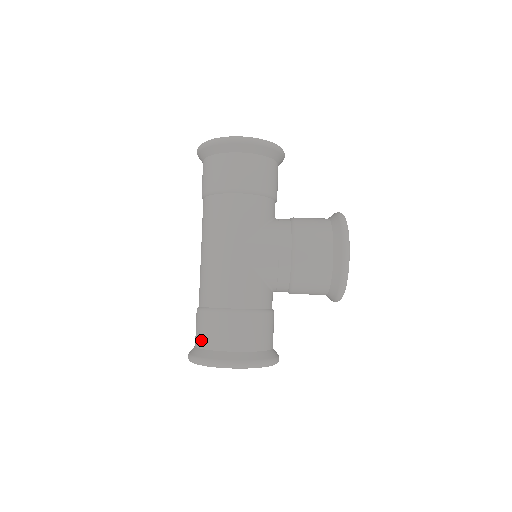
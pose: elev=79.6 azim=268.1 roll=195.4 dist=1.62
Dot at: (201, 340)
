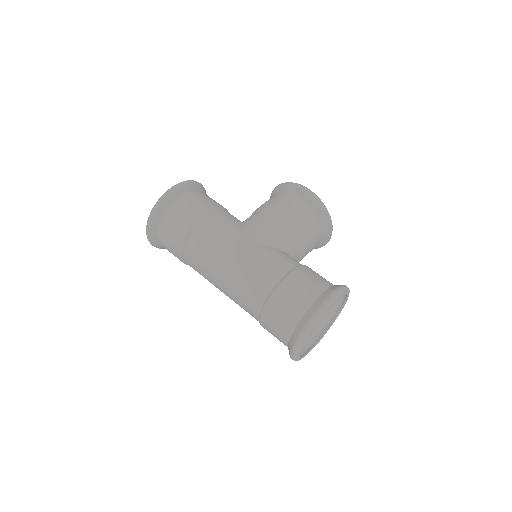
Dot at: (290, 320)
